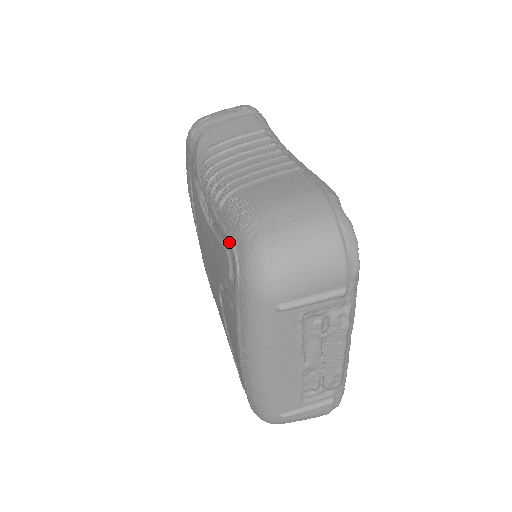
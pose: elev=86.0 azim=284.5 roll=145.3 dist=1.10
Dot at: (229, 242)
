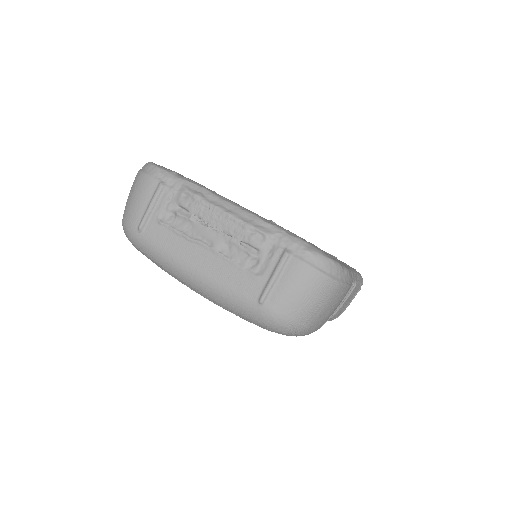
Dot at: occluded
